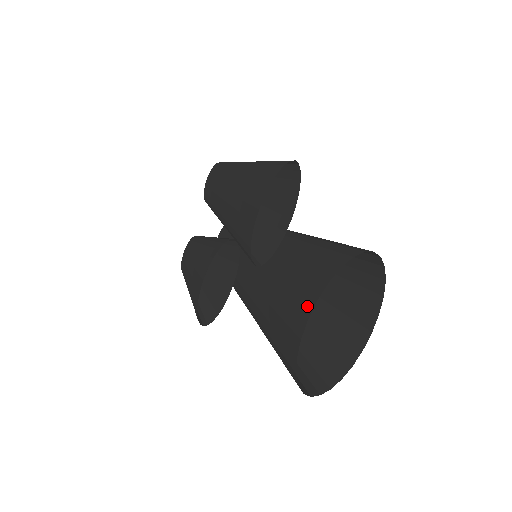
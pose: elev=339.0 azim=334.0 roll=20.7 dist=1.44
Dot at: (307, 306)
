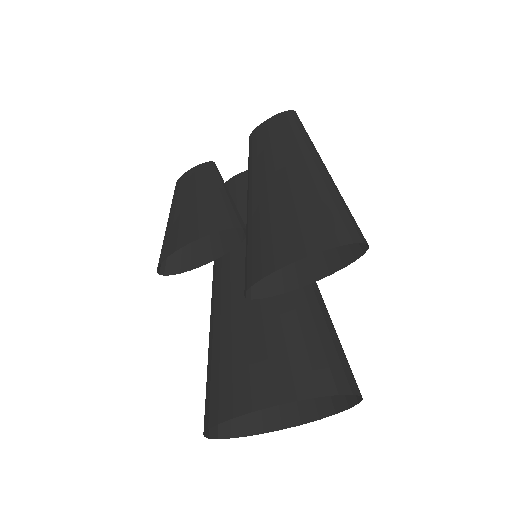
Dot at: (262, 397)
